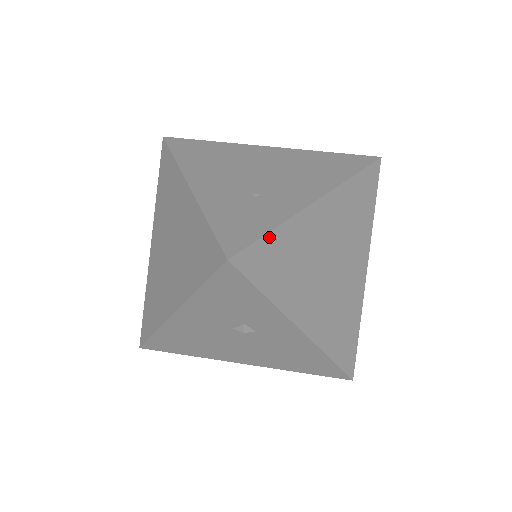
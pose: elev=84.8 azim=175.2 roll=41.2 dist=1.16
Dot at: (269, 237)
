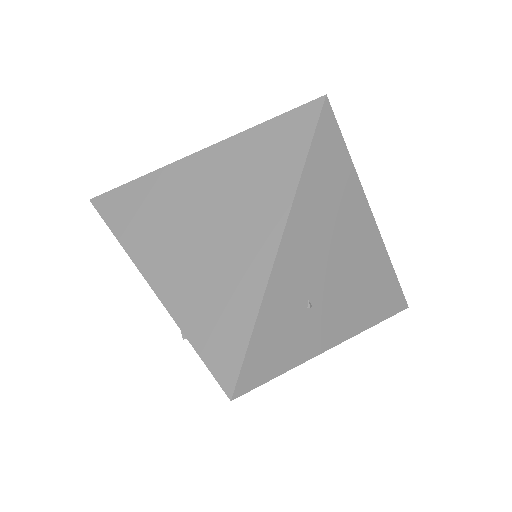
Dot at: (275, 376)
